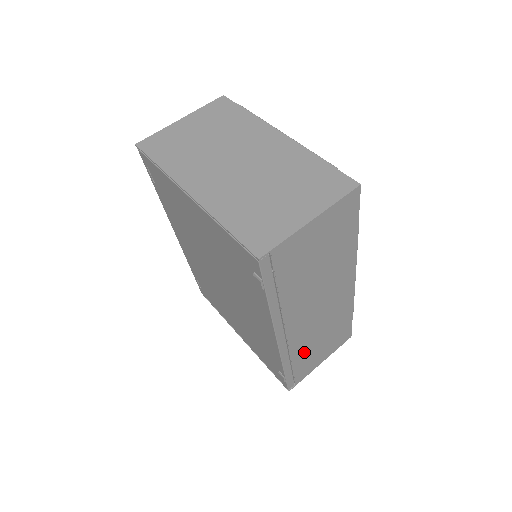
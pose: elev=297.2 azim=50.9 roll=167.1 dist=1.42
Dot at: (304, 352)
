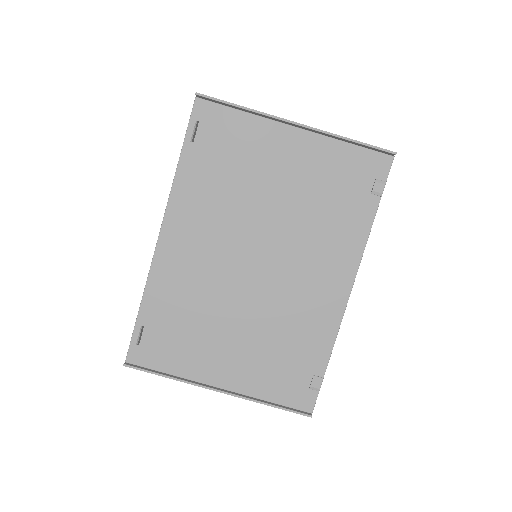
Dot at: occluded
